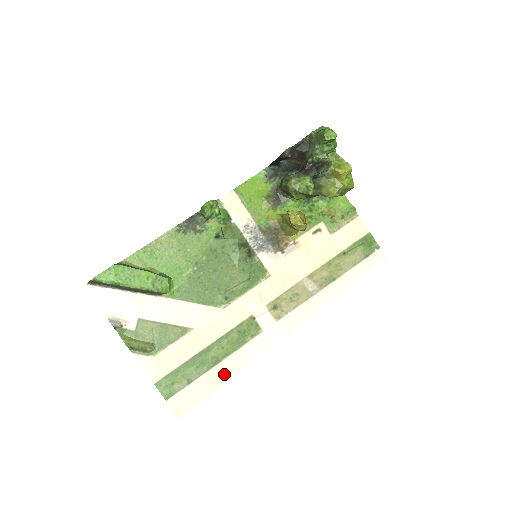
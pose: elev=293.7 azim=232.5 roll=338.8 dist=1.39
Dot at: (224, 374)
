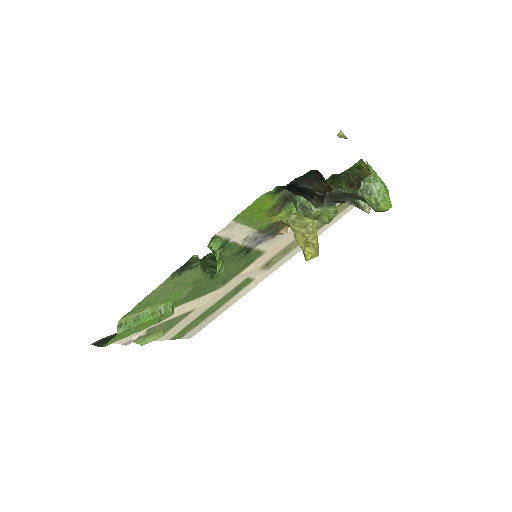
Dot at: (223, 310)
